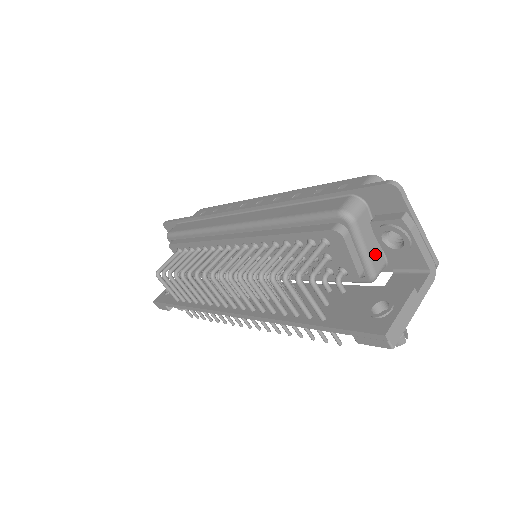
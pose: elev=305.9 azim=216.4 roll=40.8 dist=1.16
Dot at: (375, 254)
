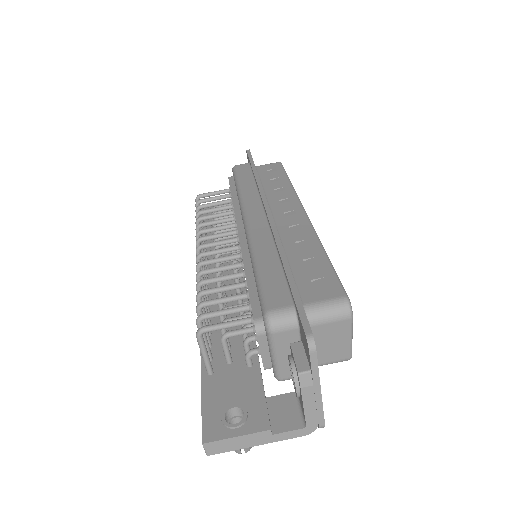
Dot at: occluded
